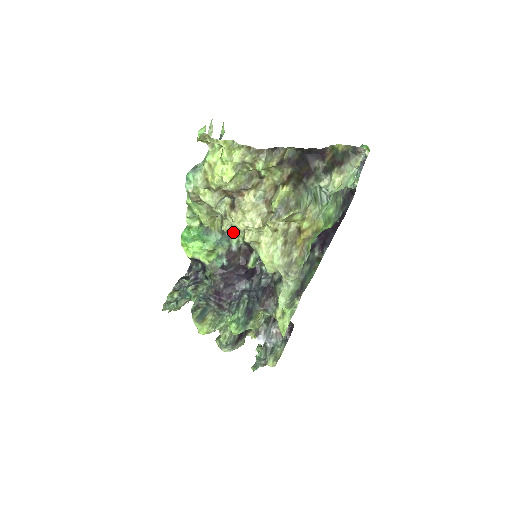
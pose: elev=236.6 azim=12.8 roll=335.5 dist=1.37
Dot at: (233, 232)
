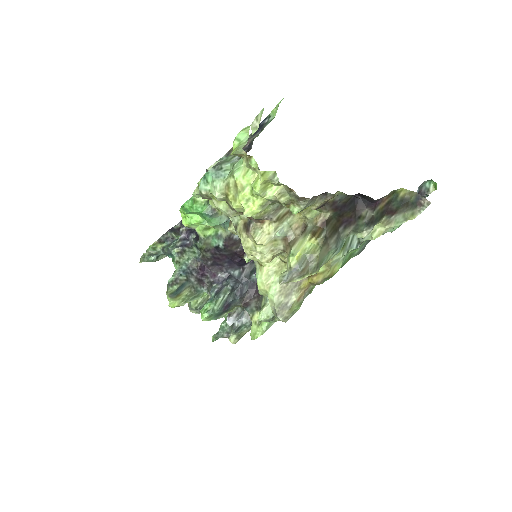
Dot at: occluded
